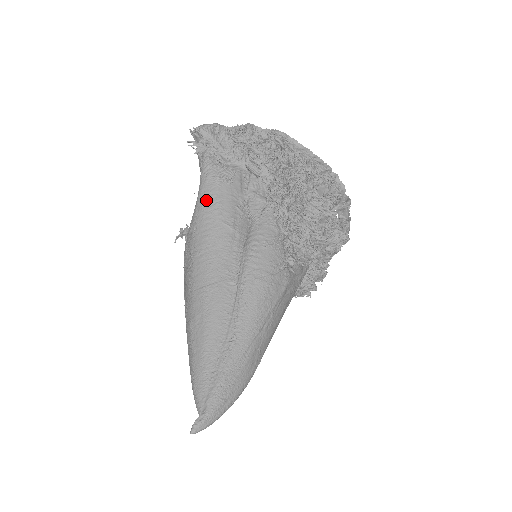
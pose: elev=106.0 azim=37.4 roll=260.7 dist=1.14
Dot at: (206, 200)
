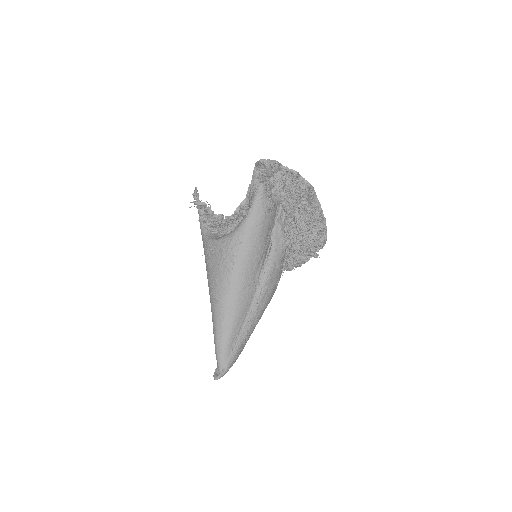
Dot at: (254, 225)
